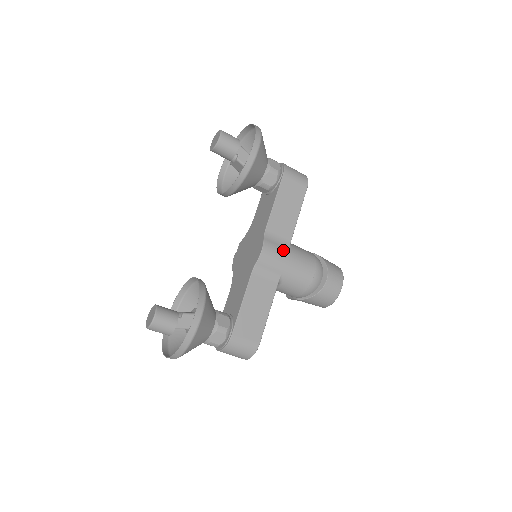
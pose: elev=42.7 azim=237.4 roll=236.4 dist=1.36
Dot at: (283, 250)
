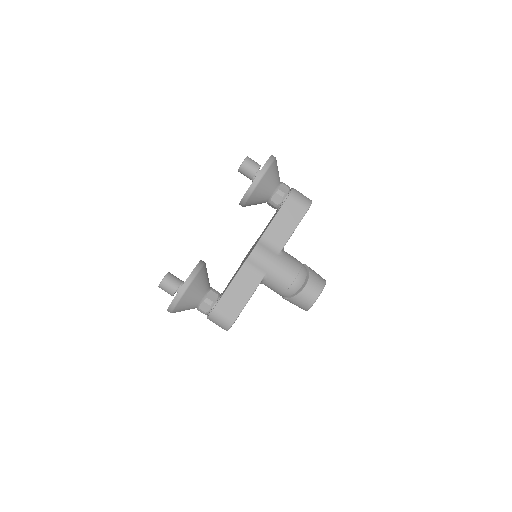
Dot at: (271, 254)
